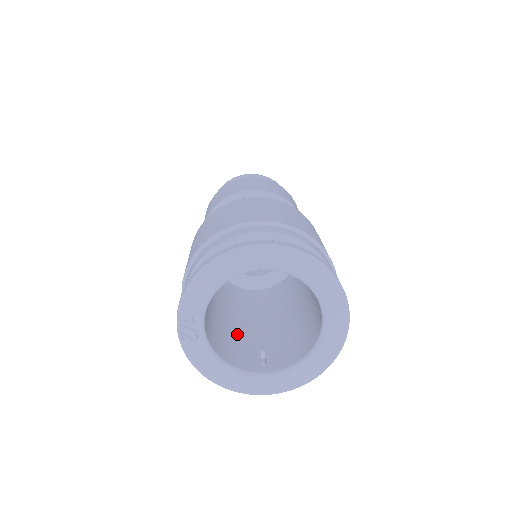
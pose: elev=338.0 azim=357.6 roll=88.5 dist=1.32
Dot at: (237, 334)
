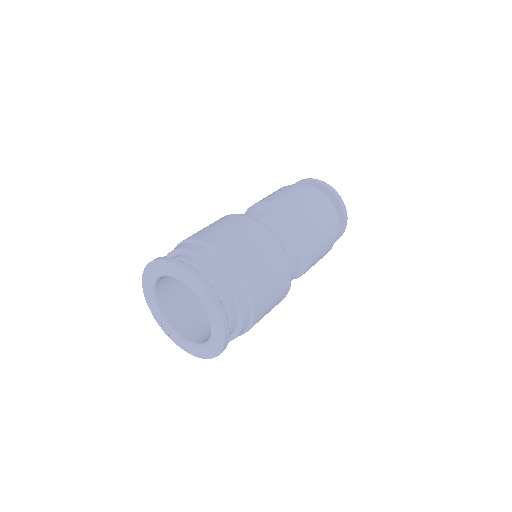
Dot at: occluded
